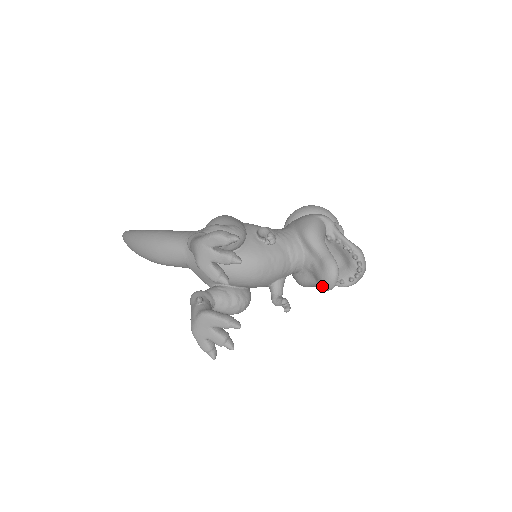
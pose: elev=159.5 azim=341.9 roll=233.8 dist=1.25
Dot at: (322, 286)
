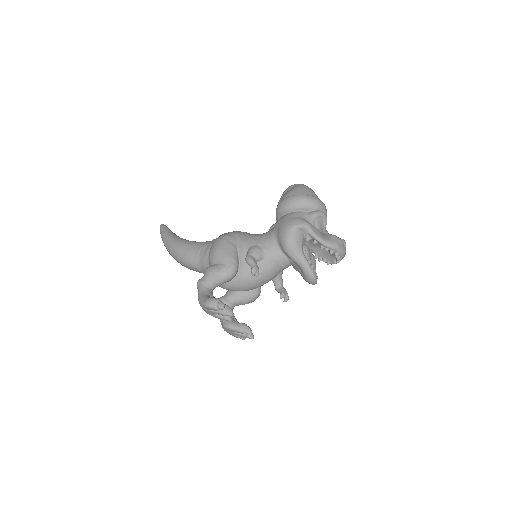
Dot at: occluded
